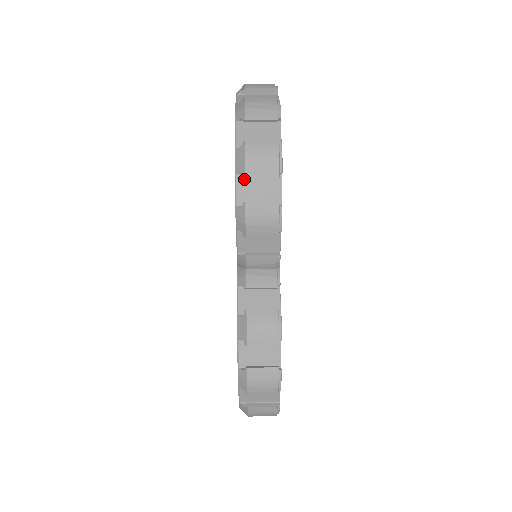
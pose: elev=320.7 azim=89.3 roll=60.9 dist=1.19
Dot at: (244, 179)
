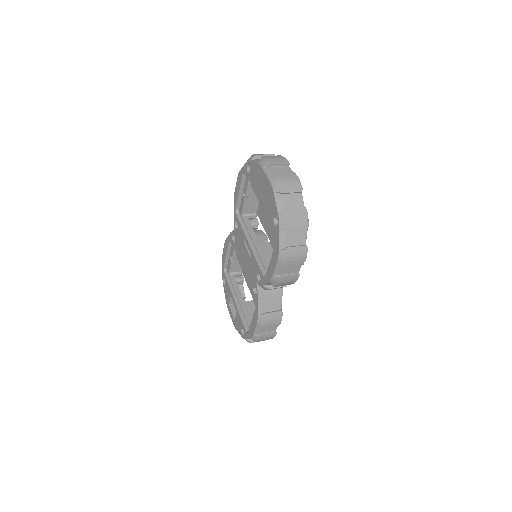
Dot at: (282, 265)
